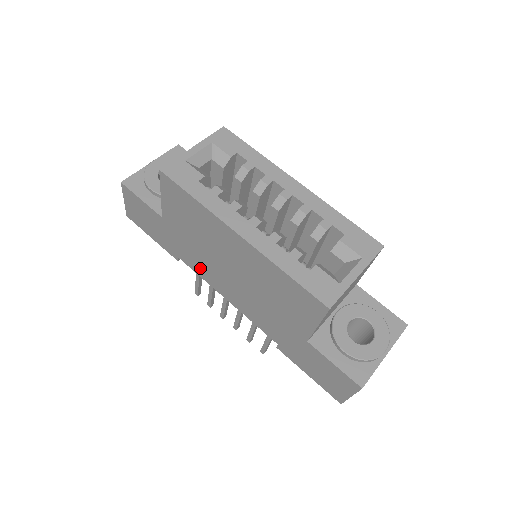
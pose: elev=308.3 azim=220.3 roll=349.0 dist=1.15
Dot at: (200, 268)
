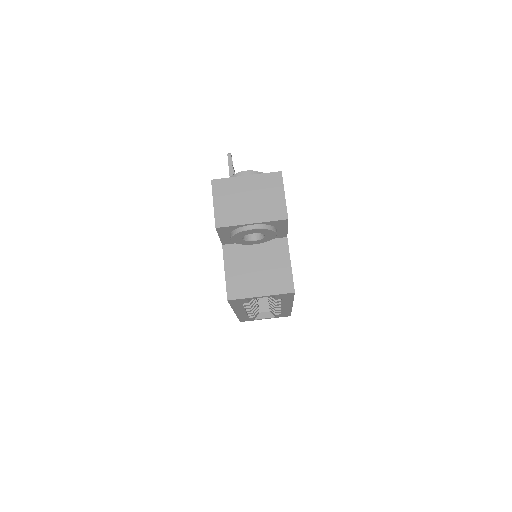
Dot at: occluded
